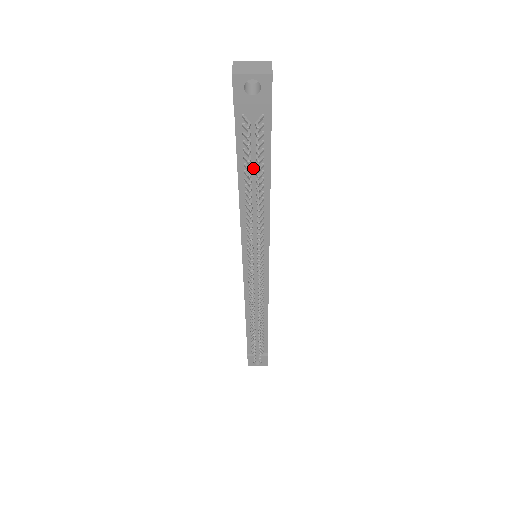
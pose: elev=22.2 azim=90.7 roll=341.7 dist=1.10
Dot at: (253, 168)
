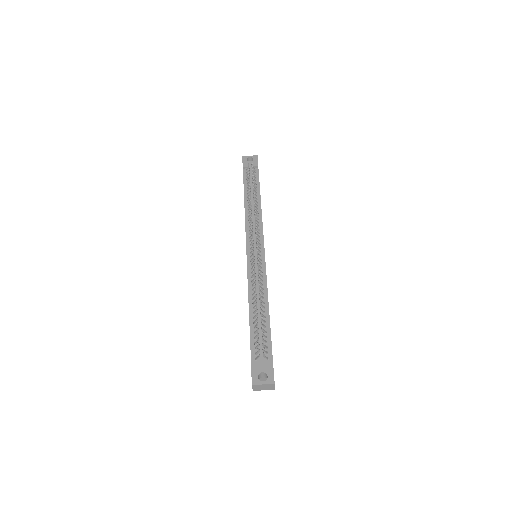
Dot at: (251, 186)
